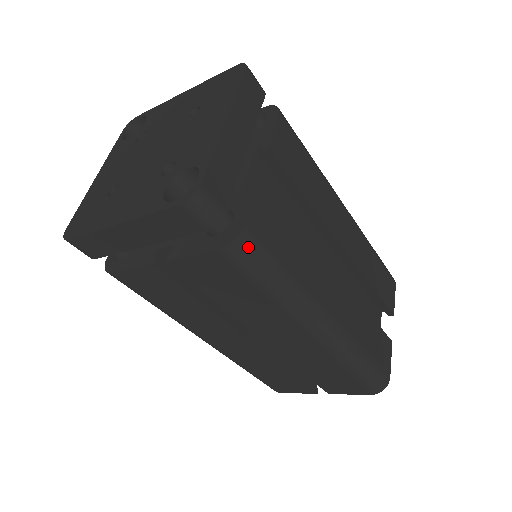
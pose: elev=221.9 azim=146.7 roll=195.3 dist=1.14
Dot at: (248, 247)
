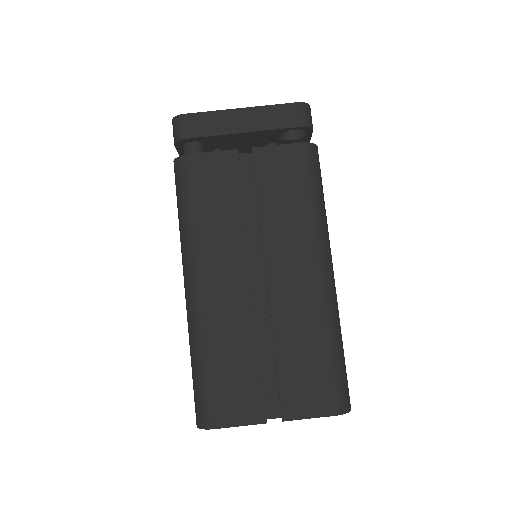
Dot at: (316, 156)
